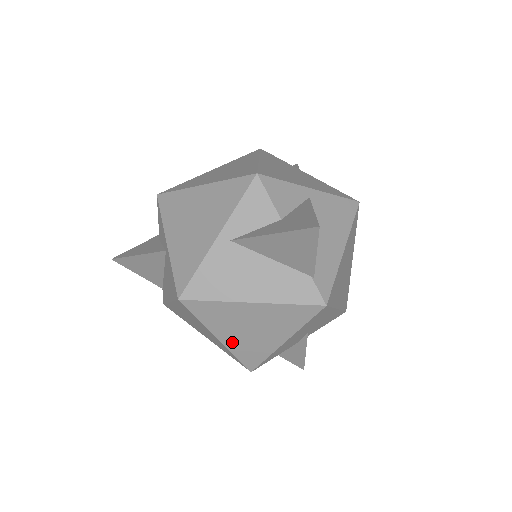
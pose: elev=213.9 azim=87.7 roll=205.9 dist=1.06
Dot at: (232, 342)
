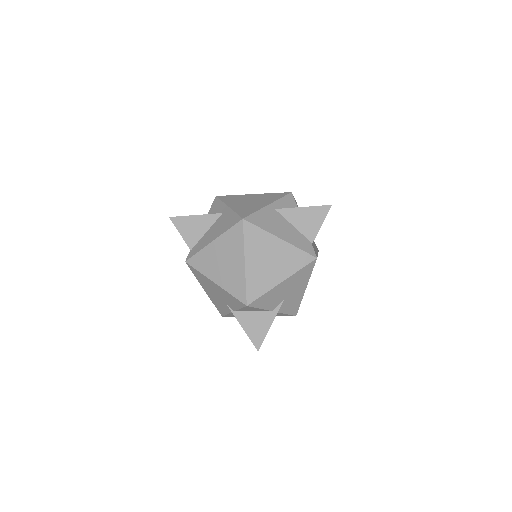
Dot at: (251, 269)
